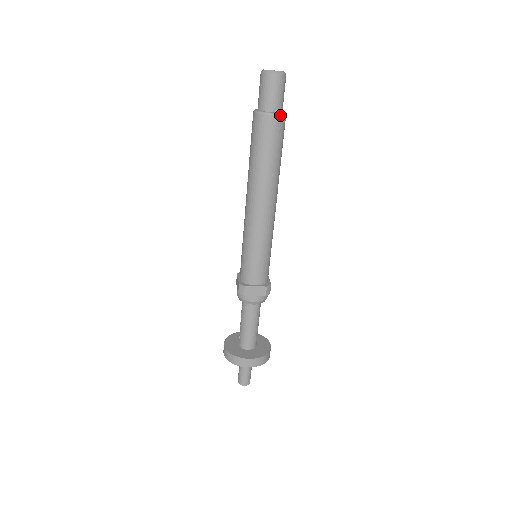
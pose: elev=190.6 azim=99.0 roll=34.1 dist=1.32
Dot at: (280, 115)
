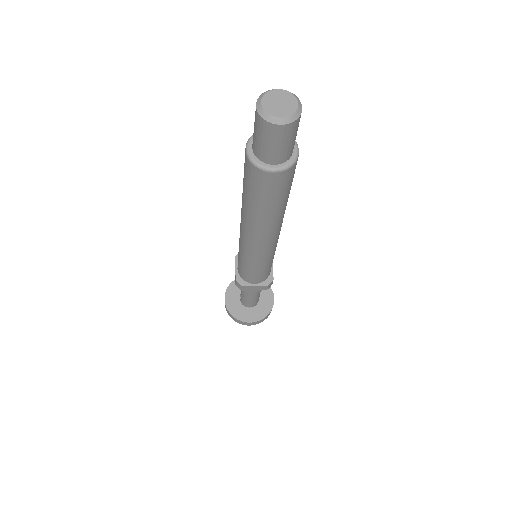
Dot at: (287, 169)
